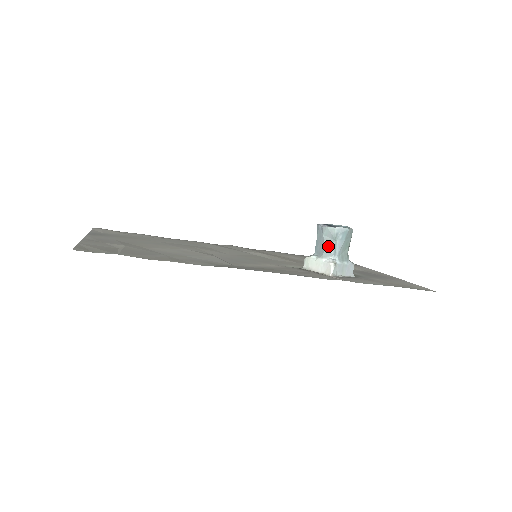
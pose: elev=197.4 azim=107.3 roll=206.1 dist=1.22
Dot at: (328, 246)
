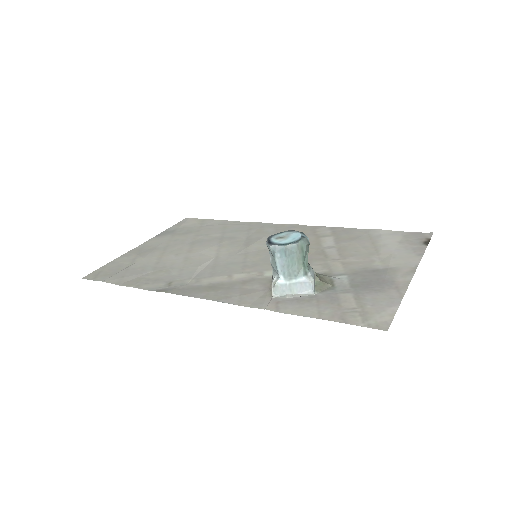
Dot at: (272, 263)
